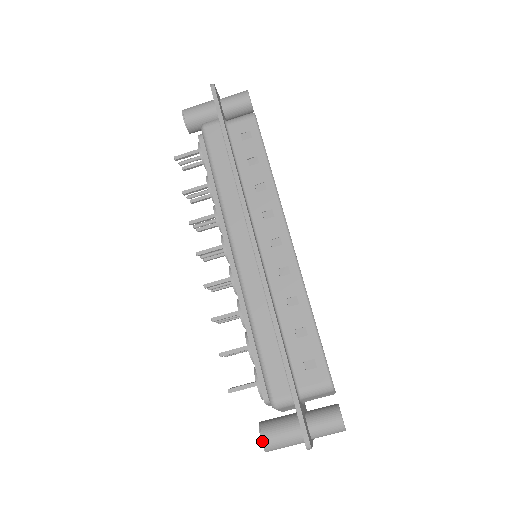
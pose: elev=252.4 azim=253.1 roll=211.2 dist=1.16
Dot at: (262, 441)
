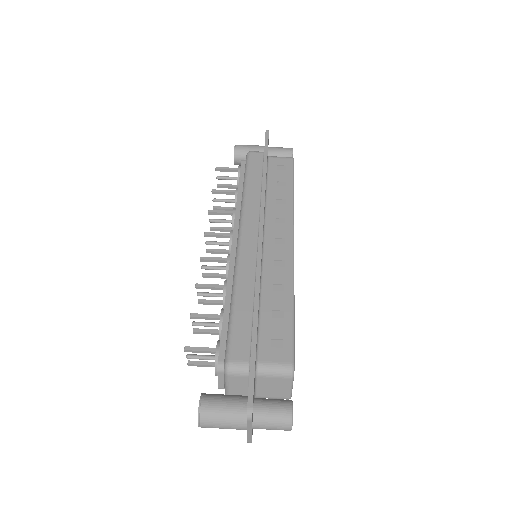
Dot at: (200, 406)
